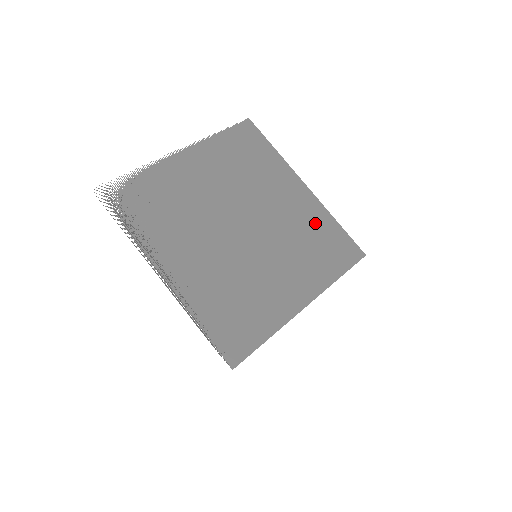
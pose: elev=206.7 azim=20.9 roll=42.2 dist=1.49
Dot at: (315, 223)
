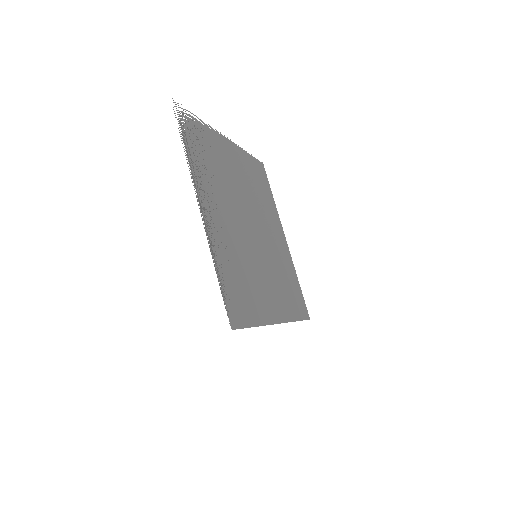
Dot at: (288, 269)
